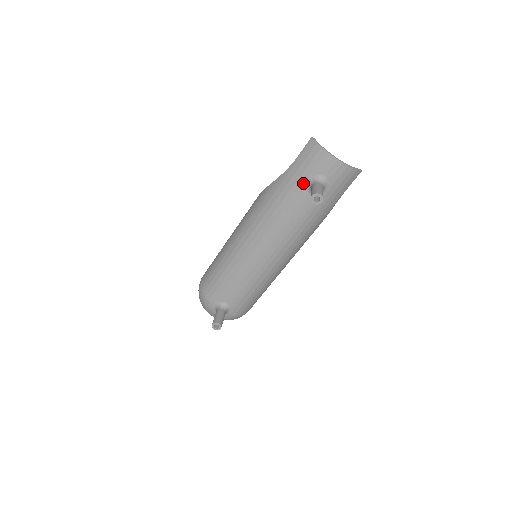
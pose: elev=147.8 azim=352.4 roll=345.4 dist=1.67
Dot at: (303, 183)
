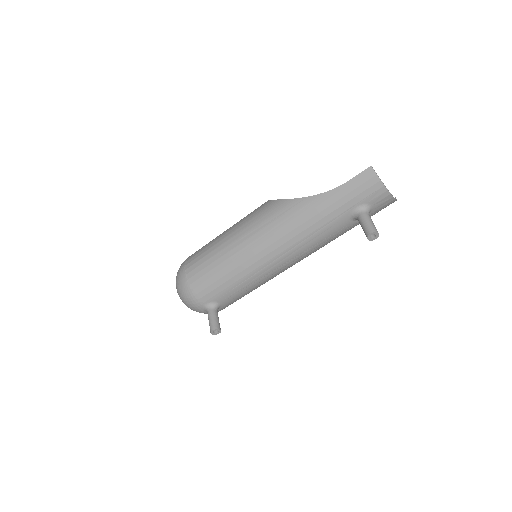
Dot at: (348, 209)
